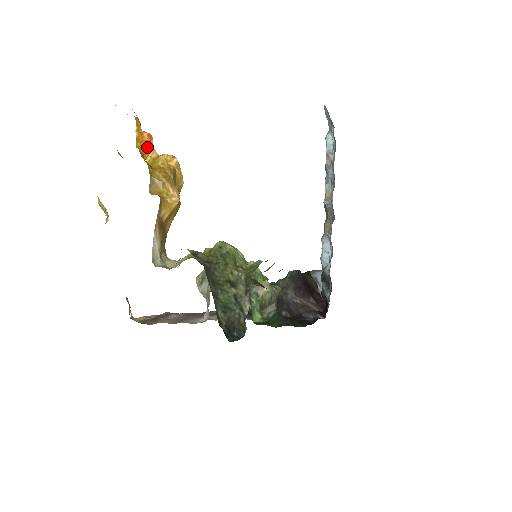
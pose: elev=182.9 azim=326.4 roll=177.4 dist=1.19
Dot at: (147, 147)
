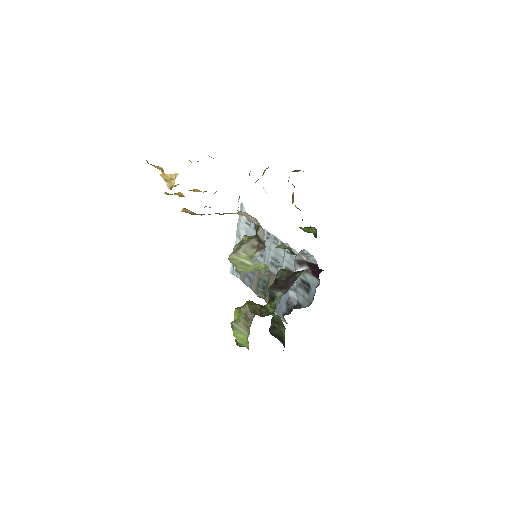
Dot at: occluded
